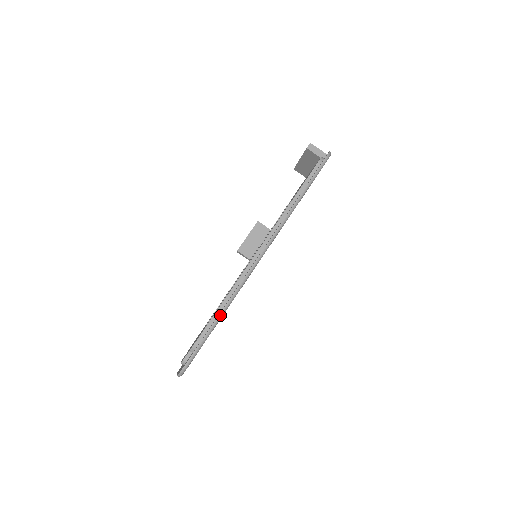
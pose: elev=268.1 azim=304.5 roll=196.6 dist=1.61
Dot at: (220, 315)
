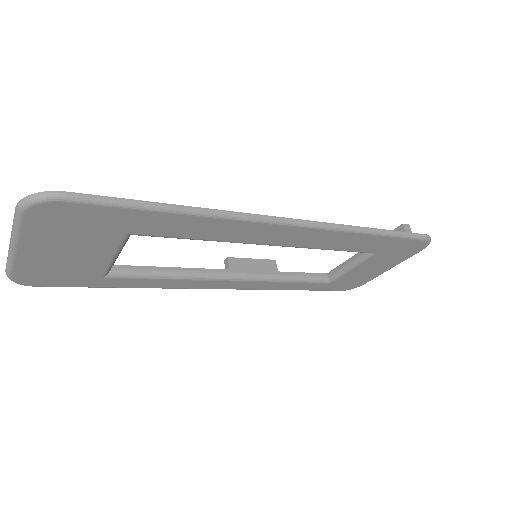
Dot at: (171, 206)
